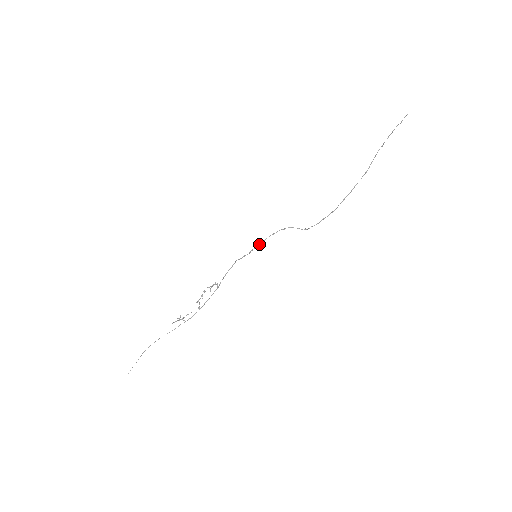
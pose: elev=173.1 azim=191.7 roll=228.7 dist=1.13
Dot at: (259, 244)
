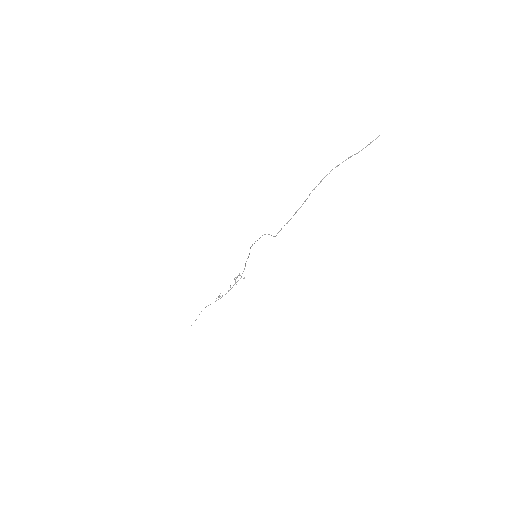
Dot at: (252, 245)
